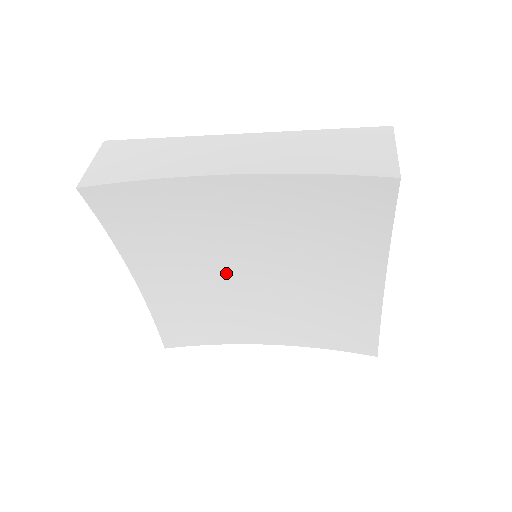
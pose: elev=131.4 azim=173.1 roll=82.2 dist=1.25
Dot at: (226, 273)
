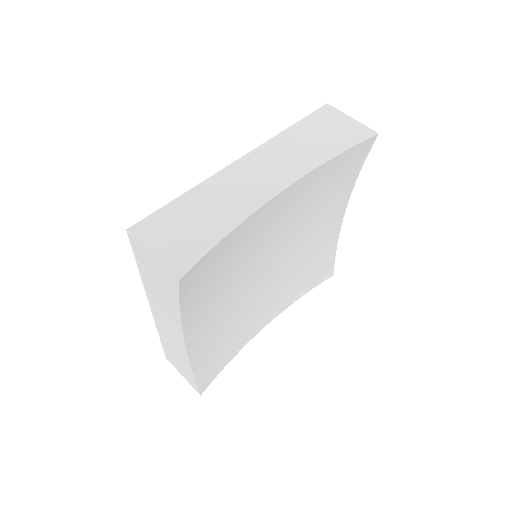
Dot at: (248, 284)
